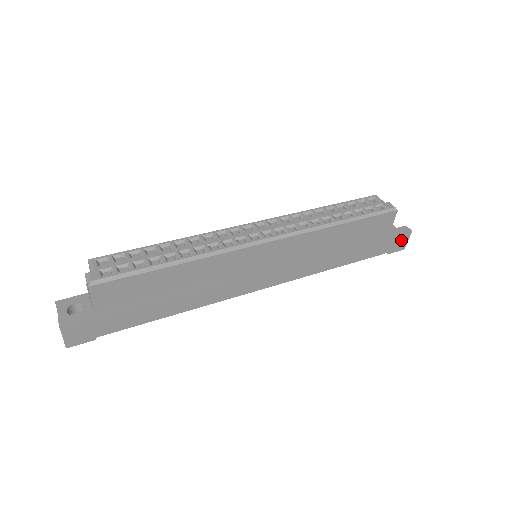
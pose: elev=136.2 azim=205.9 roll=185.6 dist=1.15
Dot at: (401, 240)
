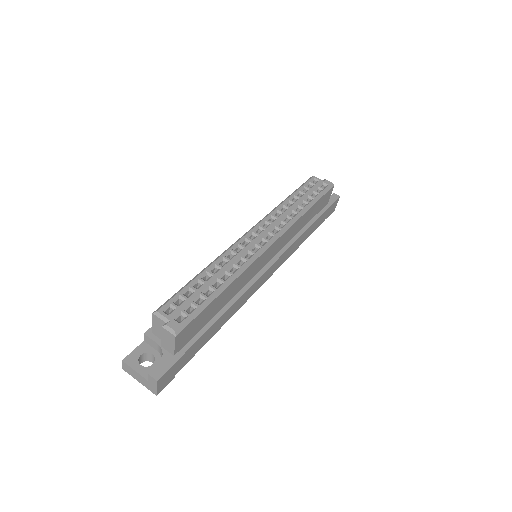
Dot at: (334, 205)
